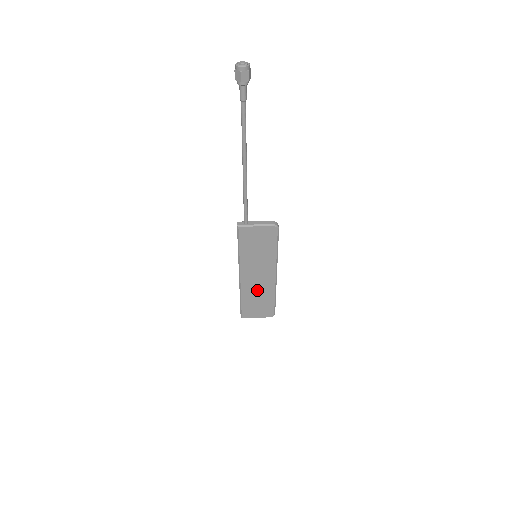
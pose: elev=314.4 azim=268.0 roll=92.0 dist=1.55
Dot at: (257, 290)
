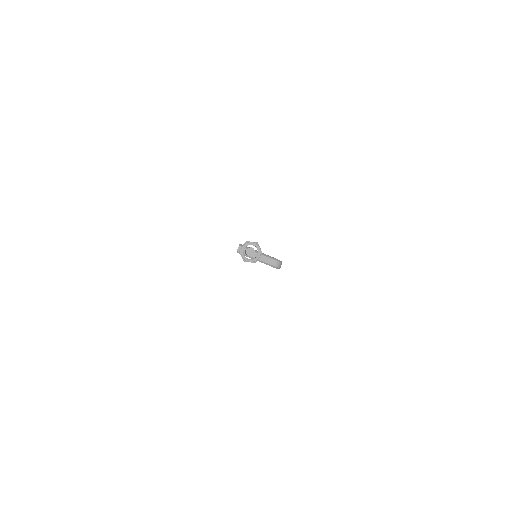
Dot at: occluded
